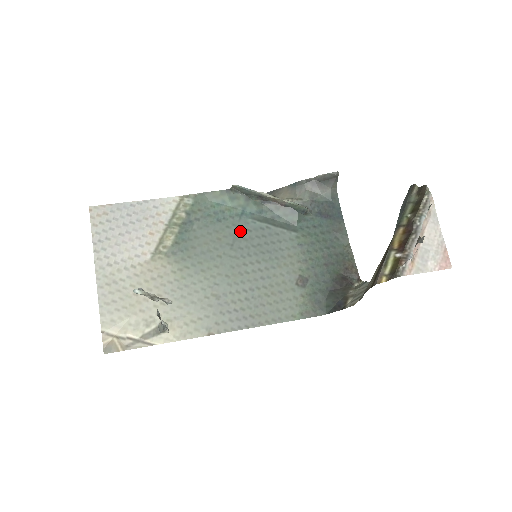
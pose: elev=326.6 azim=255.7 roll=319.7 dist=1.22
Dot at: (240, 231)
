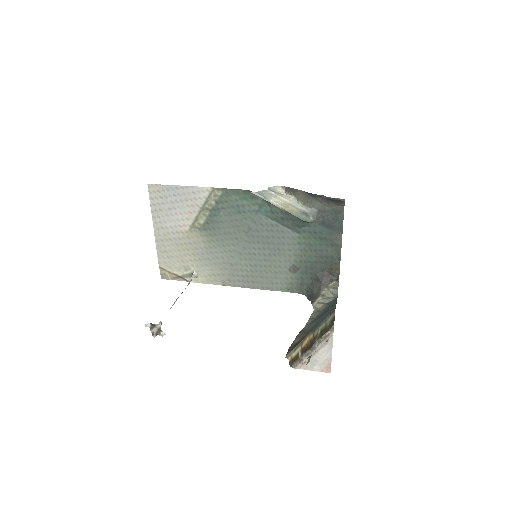
Dot at: (254, 224)
